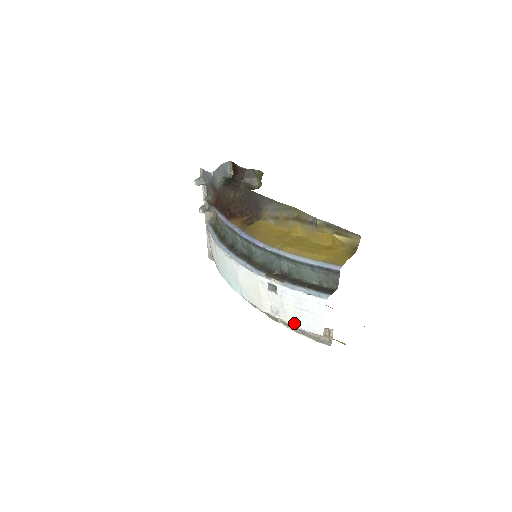
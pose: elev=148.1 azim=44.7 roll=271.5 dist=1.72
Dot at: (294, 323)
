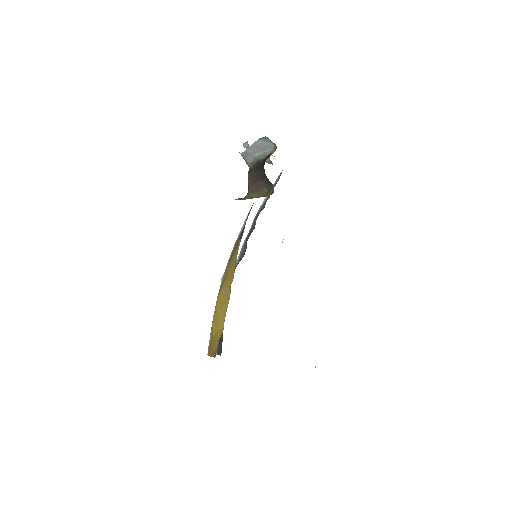
Dot at: occluded
